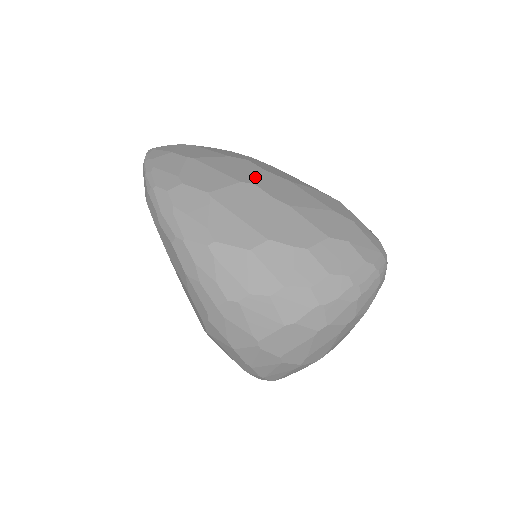
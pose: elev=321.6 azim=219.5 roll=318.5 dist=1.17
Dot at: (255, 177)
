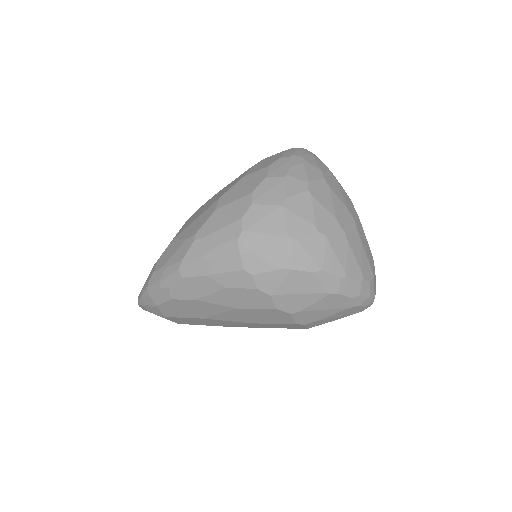
Dot at: occluded
